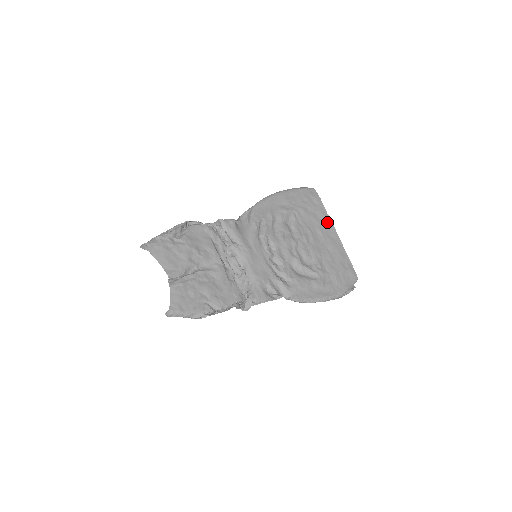
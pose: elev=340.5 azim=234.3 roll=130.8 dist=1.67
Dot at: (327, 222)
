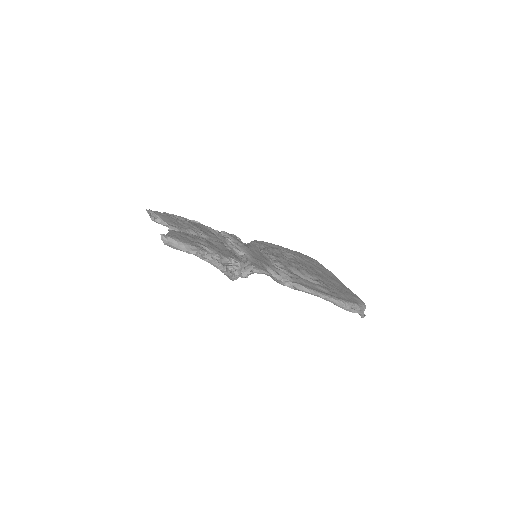
Dot at: (326, 271)
